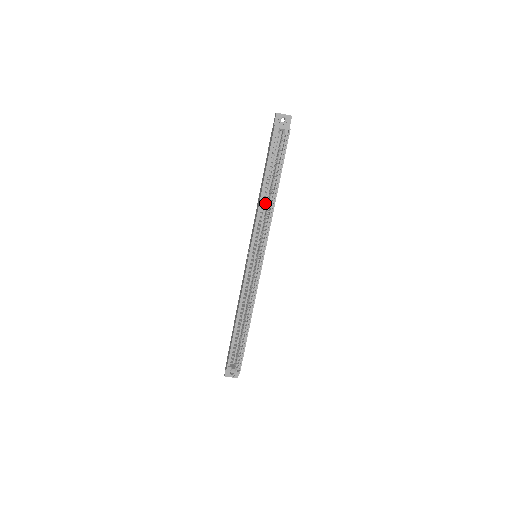
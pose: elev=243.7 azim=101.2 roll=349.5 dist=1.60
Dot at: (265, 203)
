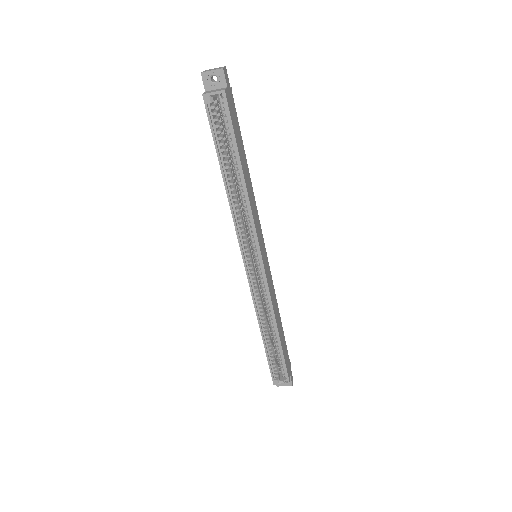
Dot at: occluded
